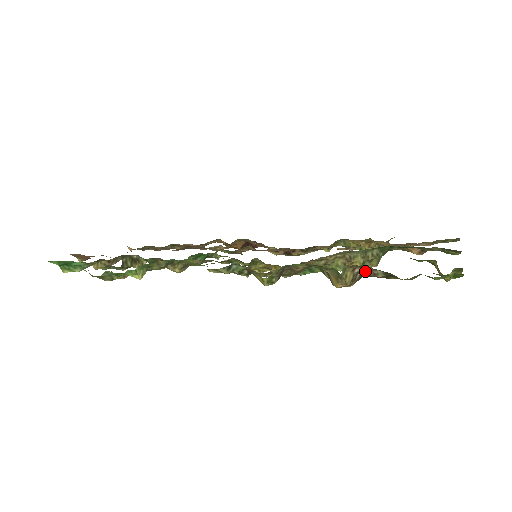
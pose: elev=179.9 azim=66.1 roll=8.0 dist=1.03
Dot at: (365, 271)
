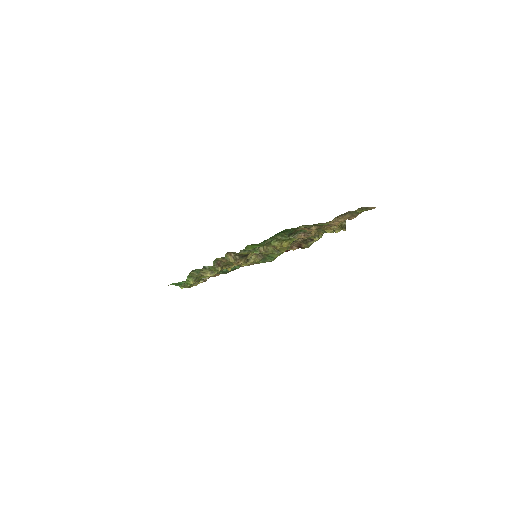
Dot at: (235, 254)
